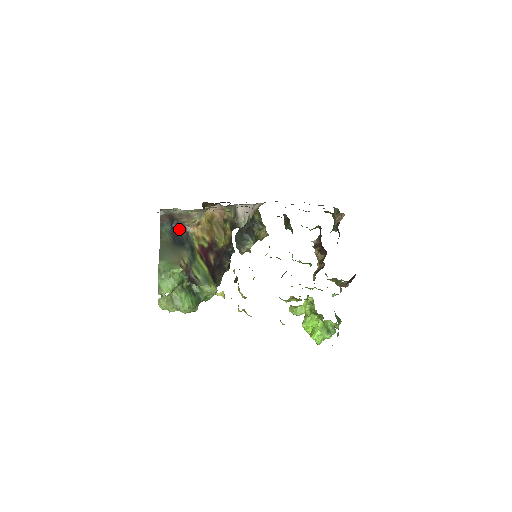
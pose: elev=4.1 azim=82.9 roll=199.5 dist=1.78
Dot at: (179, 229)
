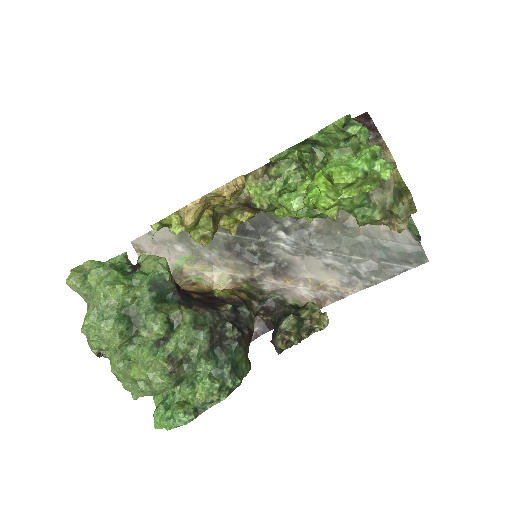
Dot at: occluded
